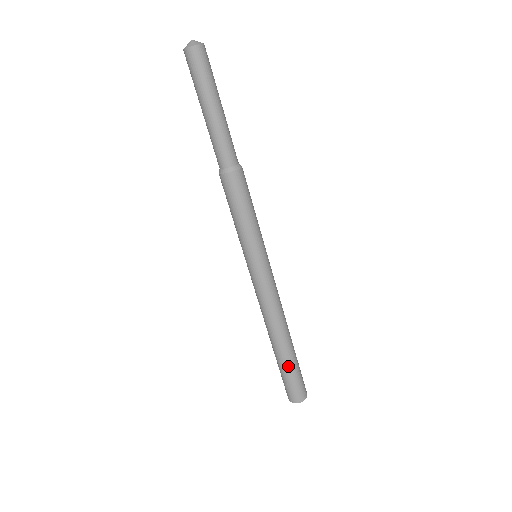
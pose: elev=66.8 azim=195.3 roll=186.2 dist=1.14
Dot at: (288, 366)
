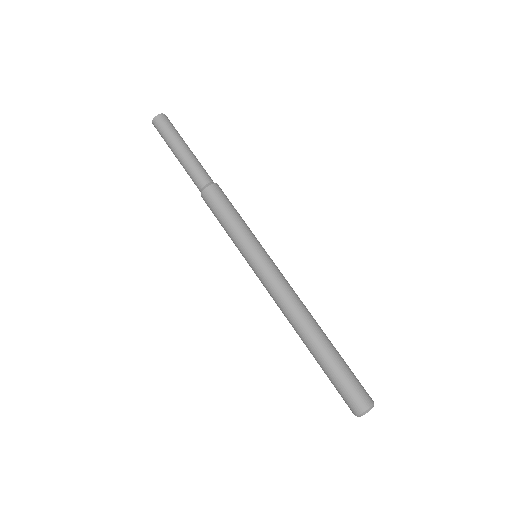
Dot at: (334, 361)
